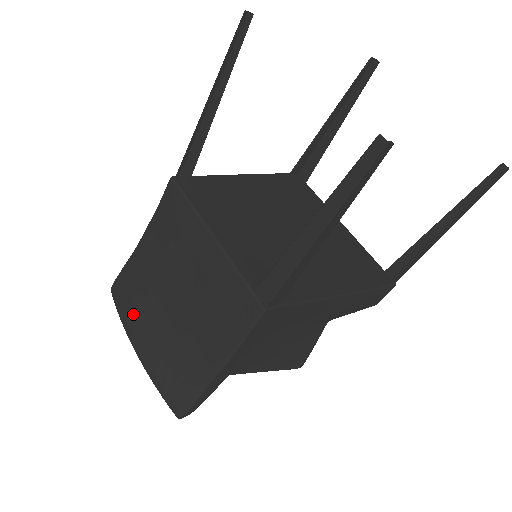
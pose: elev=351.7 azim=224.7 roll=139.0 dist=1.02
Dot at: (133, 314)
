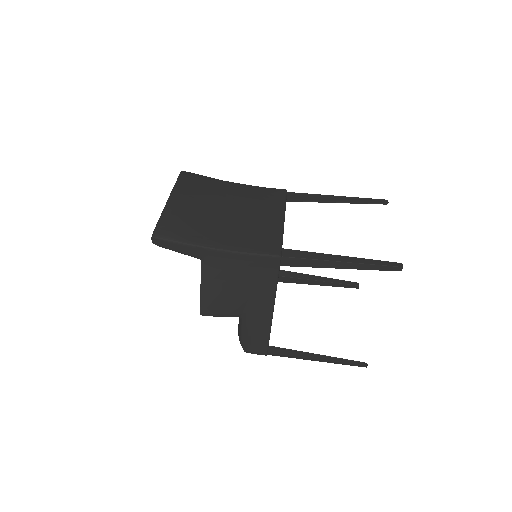
Dot at: (191, 188)
